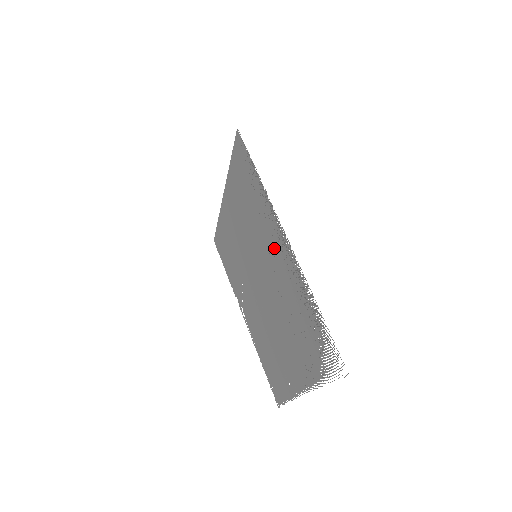
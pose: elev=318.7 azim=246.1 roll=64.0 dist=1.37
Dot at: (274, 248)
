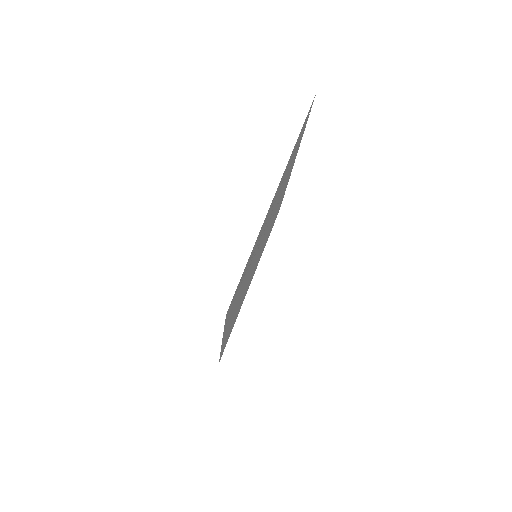
Dot at: occluded
